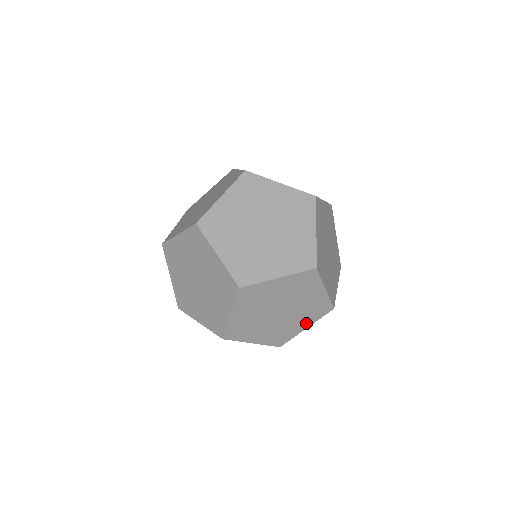
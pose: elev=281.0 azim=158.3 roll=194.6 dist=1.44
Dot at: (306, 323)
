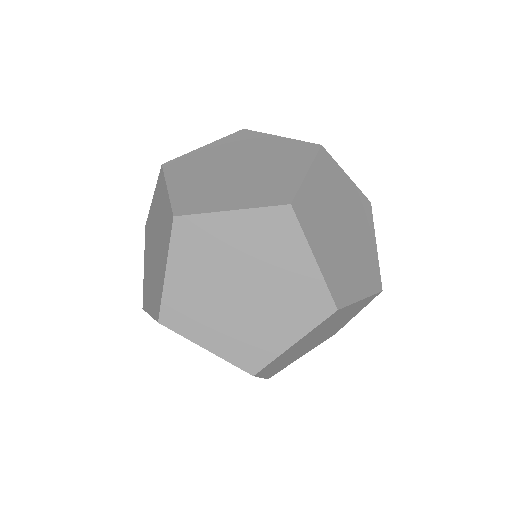
Dot at: (371, 237)
